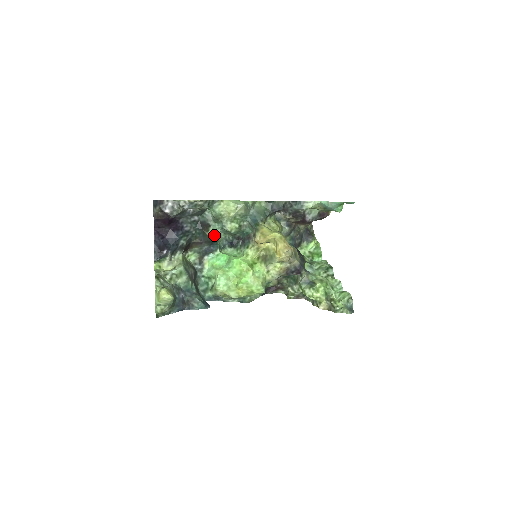
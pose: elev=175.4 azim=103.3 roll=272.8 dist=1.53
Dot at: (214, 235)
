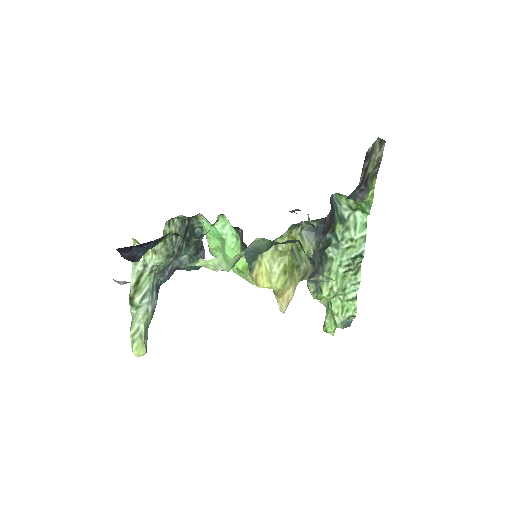
Dot at: occluded
